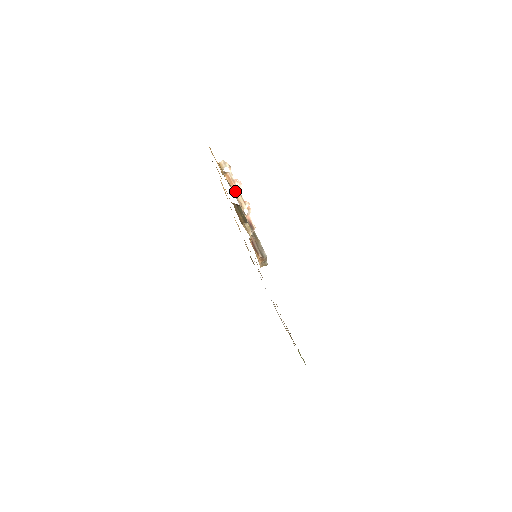
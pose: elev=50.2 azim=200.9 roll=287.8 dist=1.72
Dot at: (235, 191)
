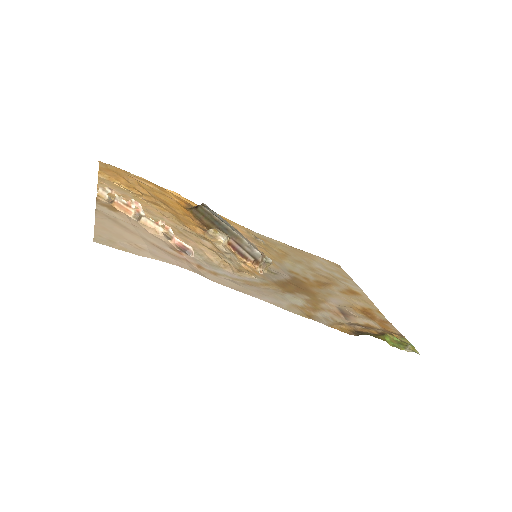
Dot at: (138, 217)
